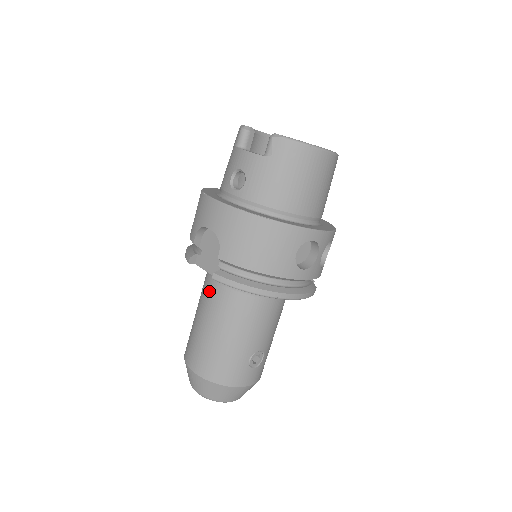
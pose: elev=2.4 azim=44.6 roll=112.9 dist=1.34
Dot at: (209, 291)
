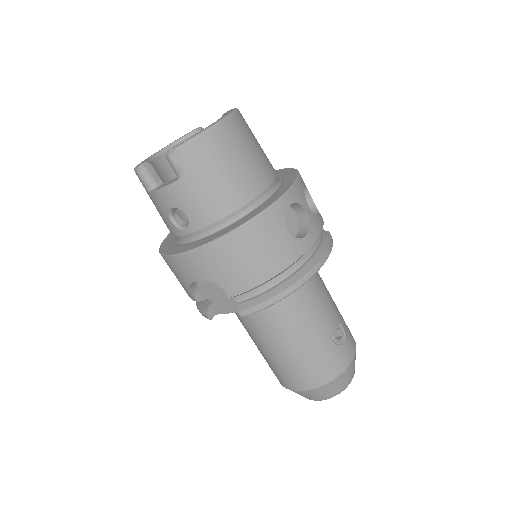
Dot at: (248, 322)
